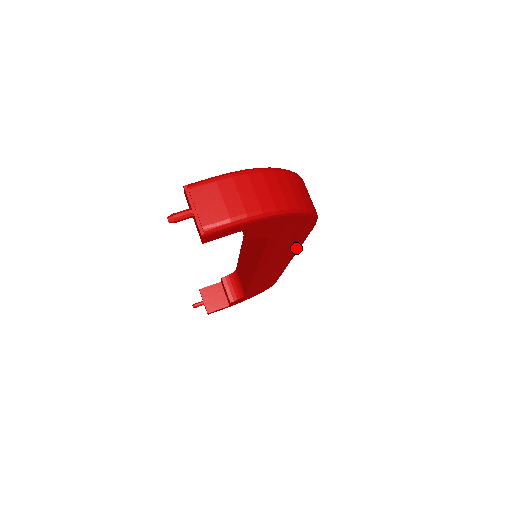
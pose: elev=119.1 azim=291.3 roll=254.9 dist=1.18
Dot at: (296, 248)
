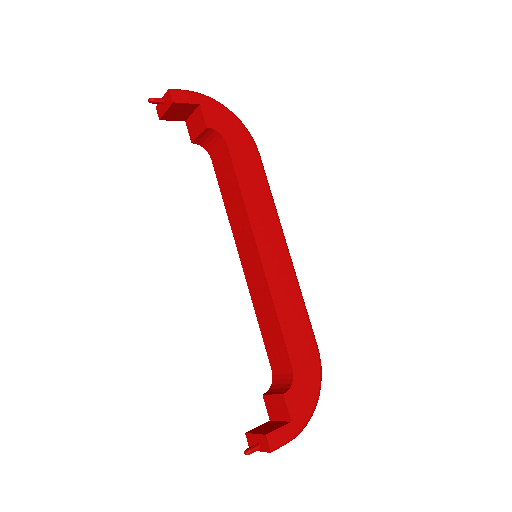
Dot at: (270, 199)
